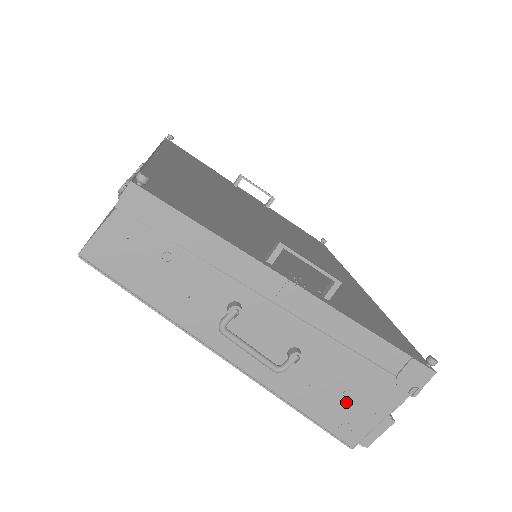
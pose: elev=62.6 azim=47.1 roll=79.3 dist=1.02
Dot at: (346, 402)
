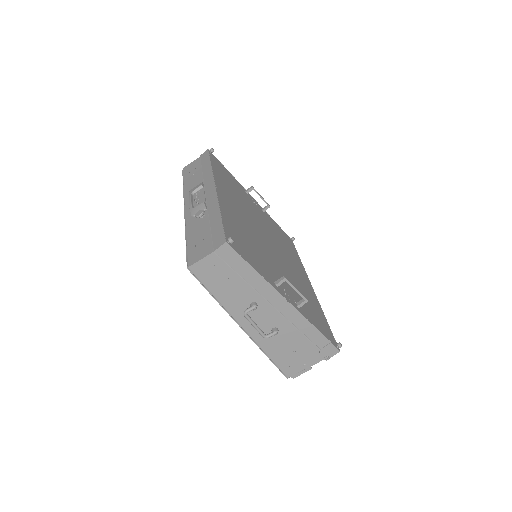
Dot at: (292, 357)
